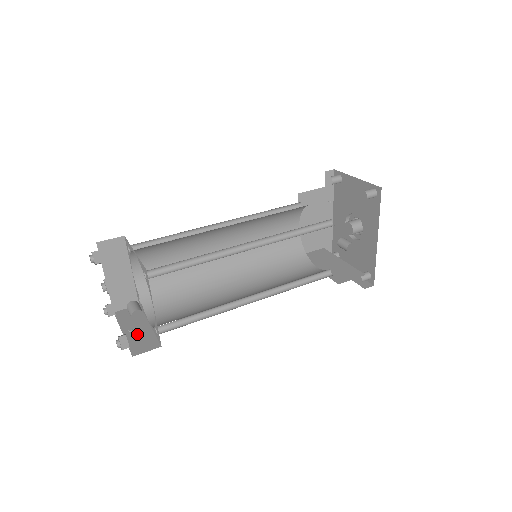
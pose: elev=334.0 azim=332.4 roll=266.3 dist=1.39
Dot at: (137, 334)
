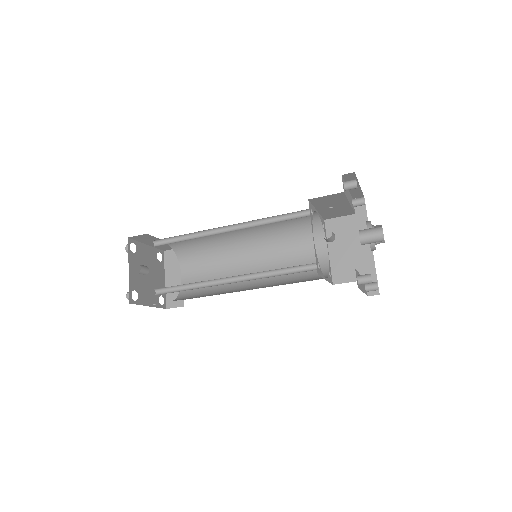
Dot at: occluded
